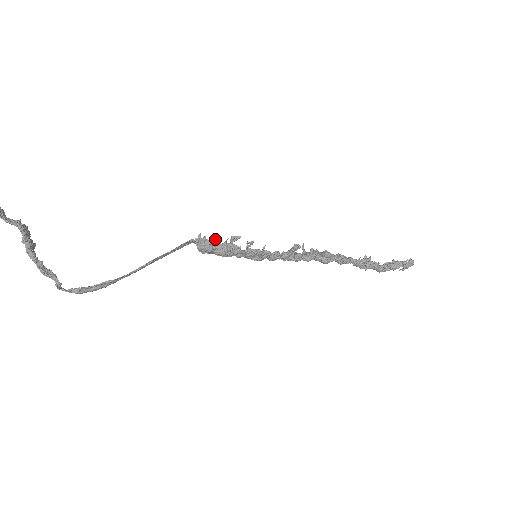
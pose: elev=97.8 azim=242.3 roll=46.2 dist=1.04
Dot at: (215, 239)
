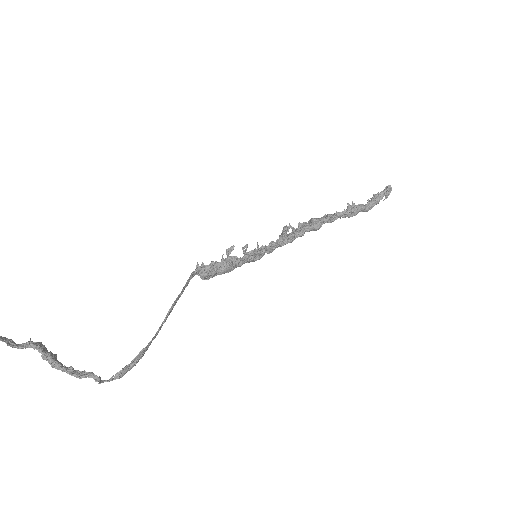
Dot at: (212, 261)
